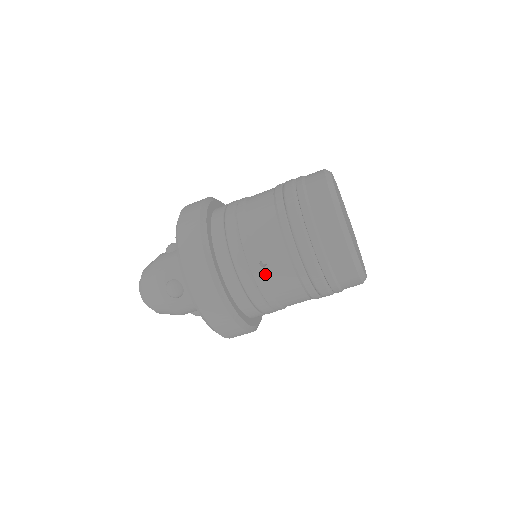
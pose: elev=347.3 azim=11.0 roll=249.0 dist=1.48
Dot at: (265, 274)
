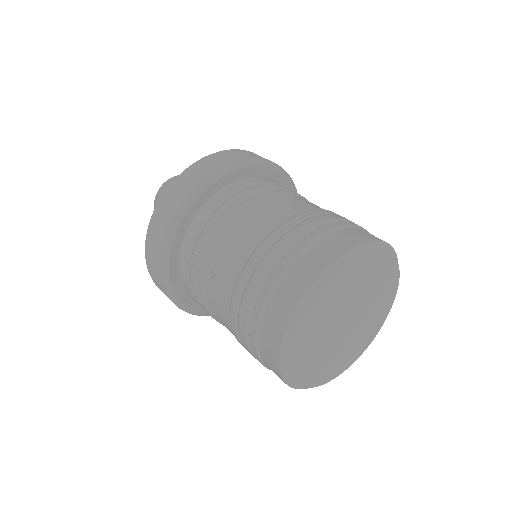
Dot at: (209, 284)
